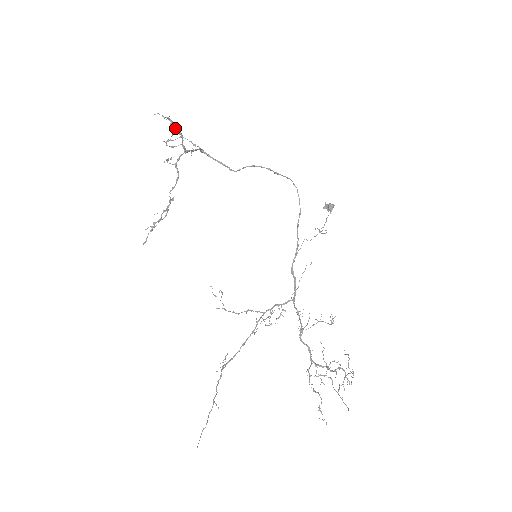
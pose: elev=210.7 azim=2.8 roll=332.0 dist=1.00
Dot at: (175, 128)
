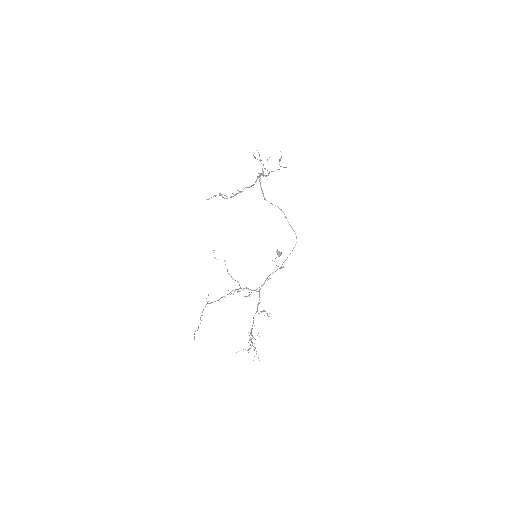
Dot at: (283, 167)
